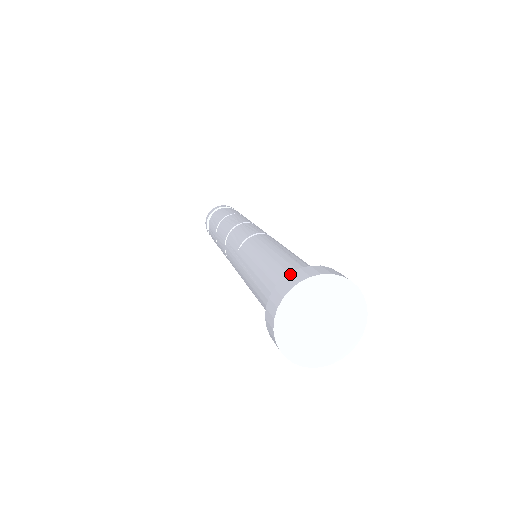
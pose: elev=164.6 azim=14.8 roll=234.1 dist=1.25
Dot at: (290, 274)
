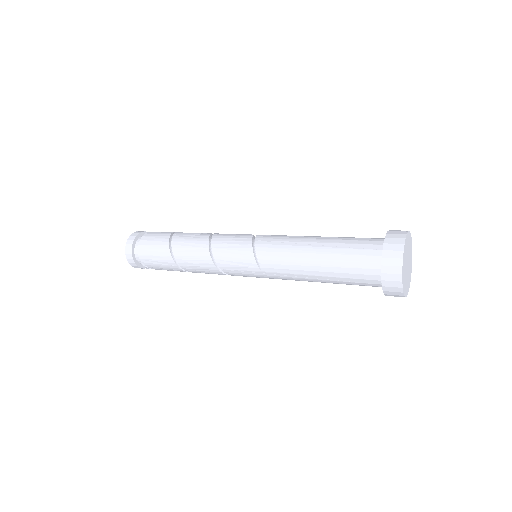
Dot at: (383, 266)
